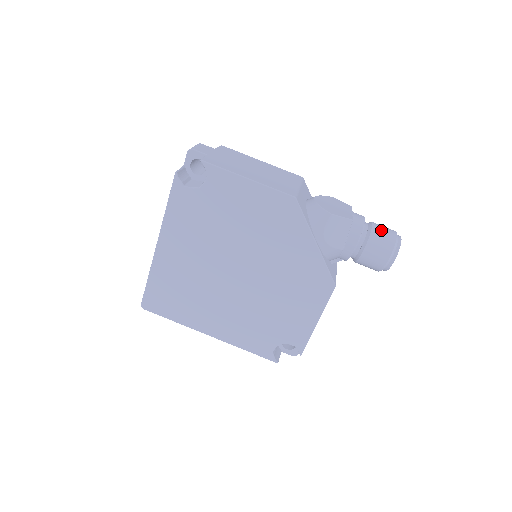
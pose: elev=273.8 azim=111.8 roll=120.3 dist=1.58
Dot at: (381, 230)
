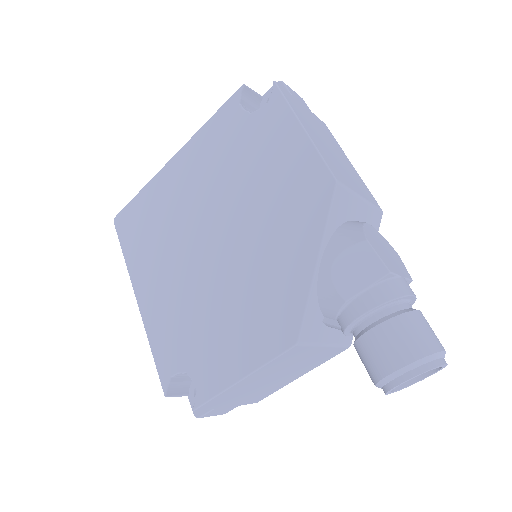
Dot at: (423, 325)
